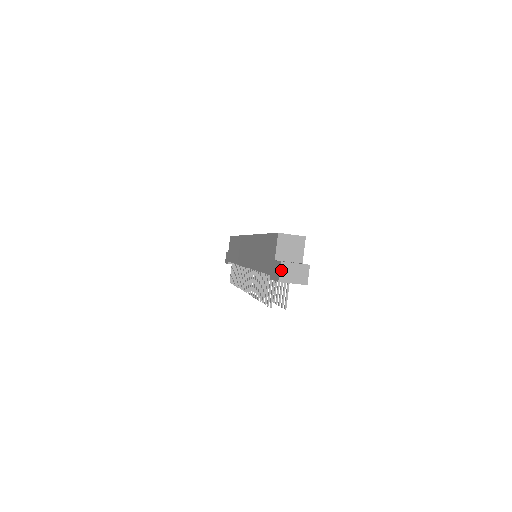
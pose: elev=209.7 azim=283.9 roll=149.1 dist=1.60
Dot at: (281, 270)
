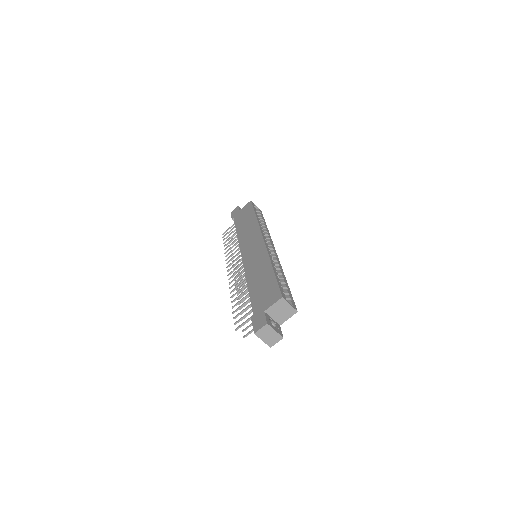
Dot at: (262, 328)
